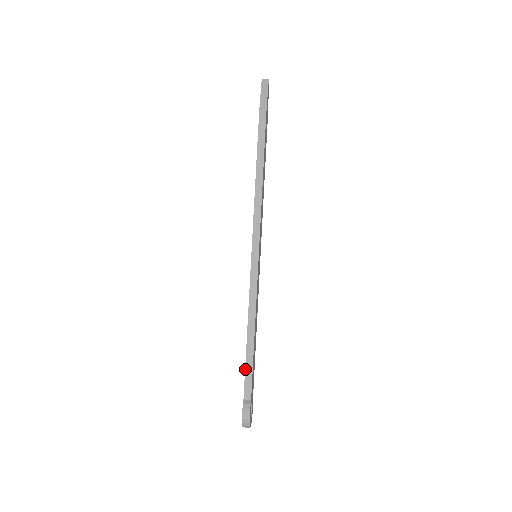
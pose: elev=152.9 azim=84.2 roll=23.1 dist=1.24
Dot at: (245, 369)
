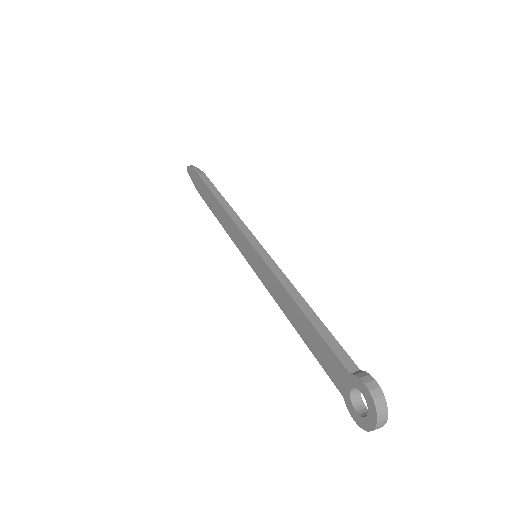
Dot at: (324, 340)
